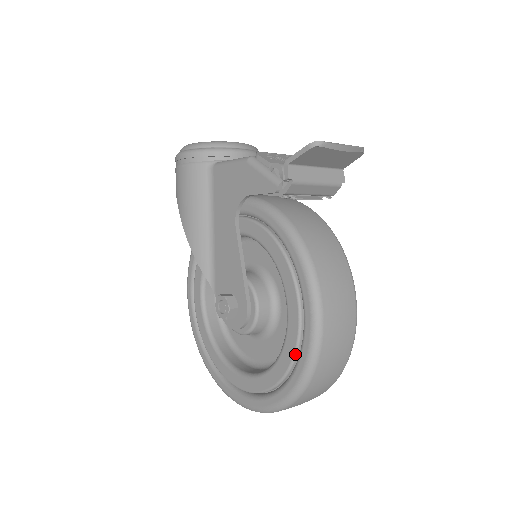
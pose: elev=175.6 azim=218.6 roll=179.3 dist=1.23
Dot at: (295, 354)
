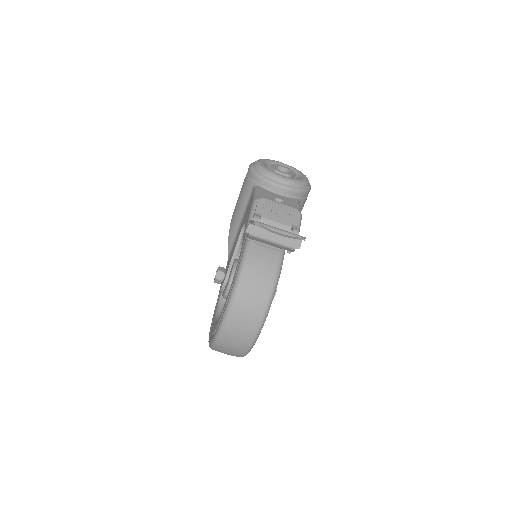
Dot at: (217, 326)
